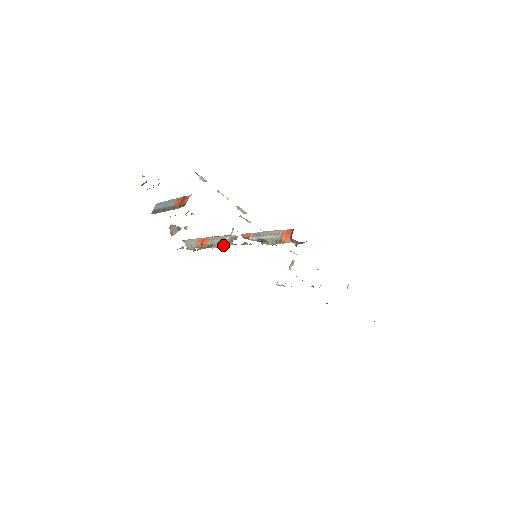
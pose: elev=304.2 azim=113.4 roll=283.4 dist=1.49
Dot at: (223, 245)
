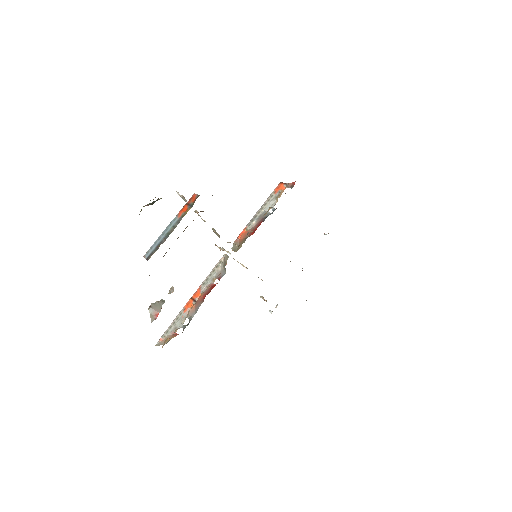
Dot at: (221, 274)
